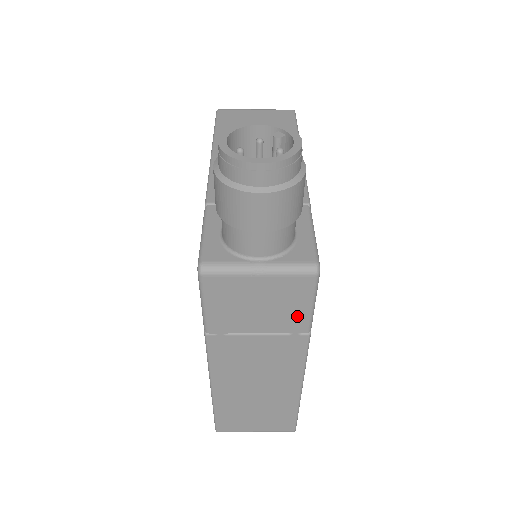
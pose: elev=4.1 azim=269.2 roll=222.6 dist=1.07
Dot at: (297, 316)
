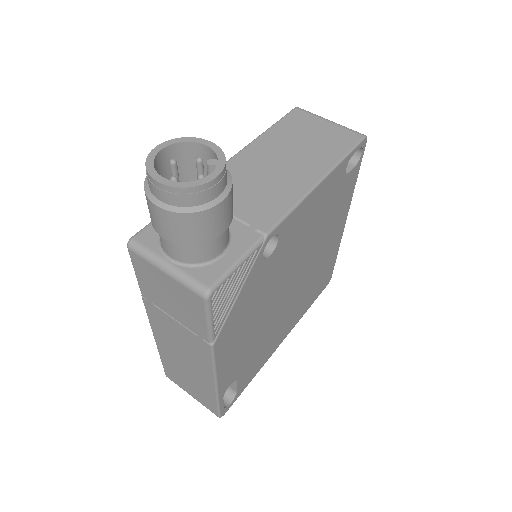
Dot at: (198, 323)
